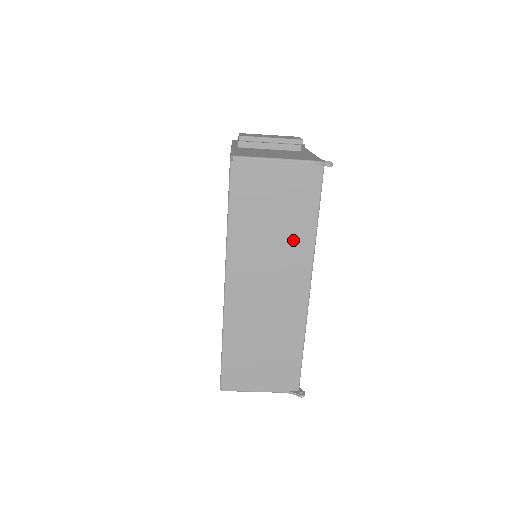
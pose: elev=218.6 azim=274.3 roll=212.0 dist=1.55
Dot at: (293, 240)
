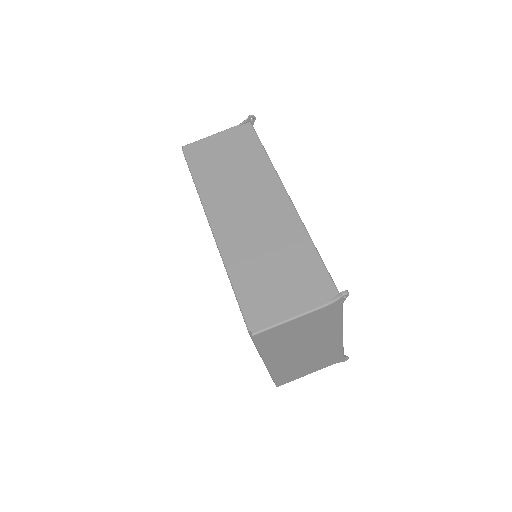
Dot at: (253, 171)
